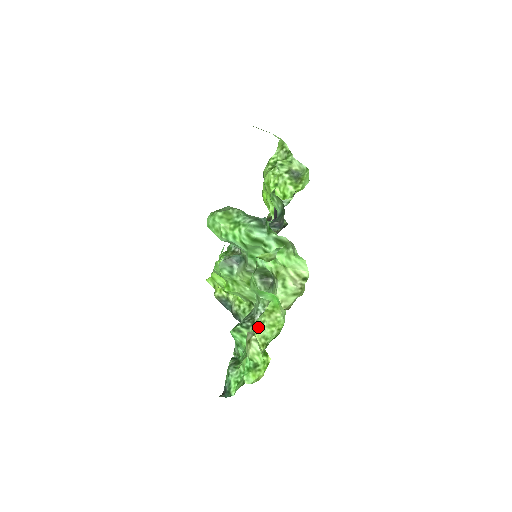
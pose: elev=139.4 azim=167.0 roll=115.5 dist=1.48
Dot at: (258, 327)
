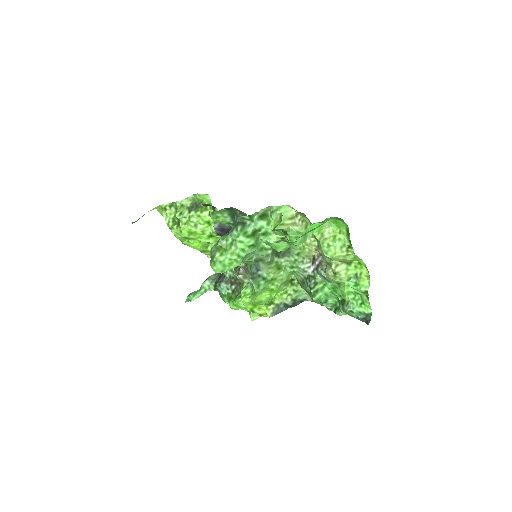
Dot at: (331, 251)
